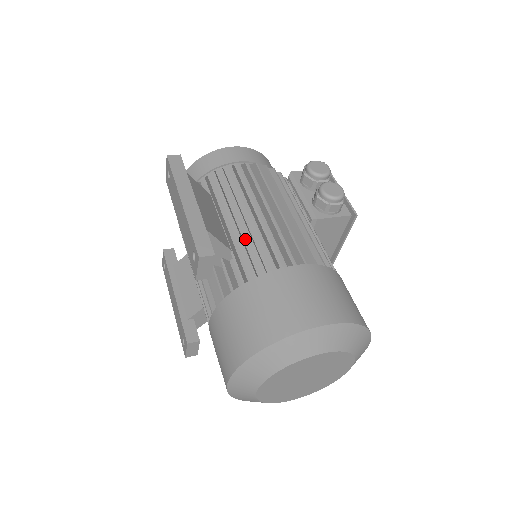
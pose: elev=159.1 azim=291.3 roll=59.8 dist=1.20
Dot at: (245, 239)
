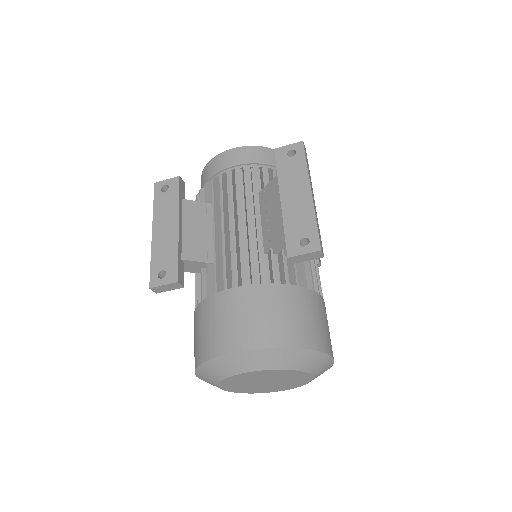
Dot at: occluded
